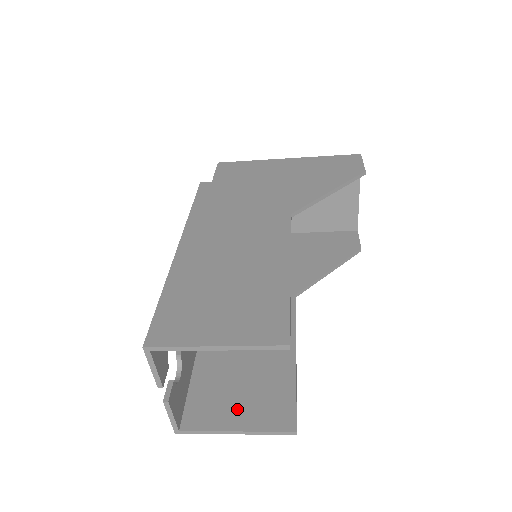
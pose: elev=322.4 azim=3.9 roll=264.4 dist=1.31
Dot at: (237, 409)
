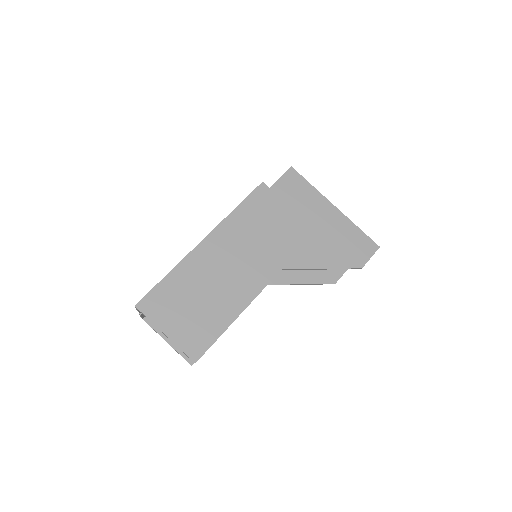
Dot at: occluded
